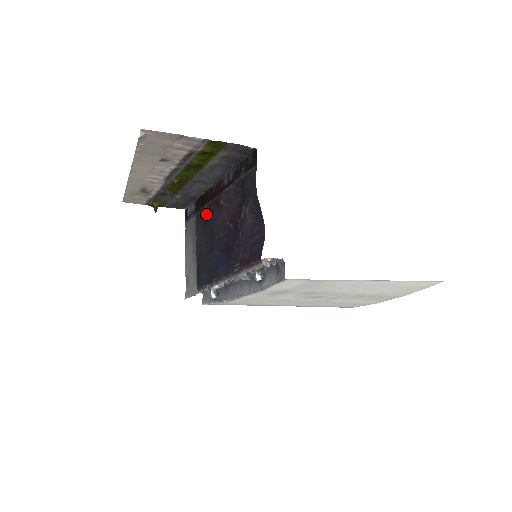
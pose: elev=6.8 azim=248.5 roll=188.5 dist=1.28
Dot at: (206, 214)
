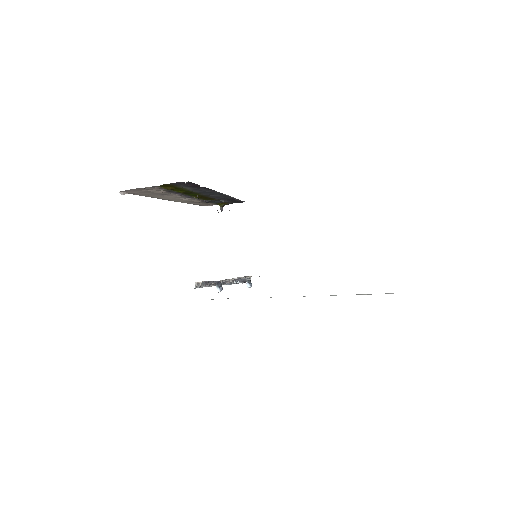
Dot at: occluded
